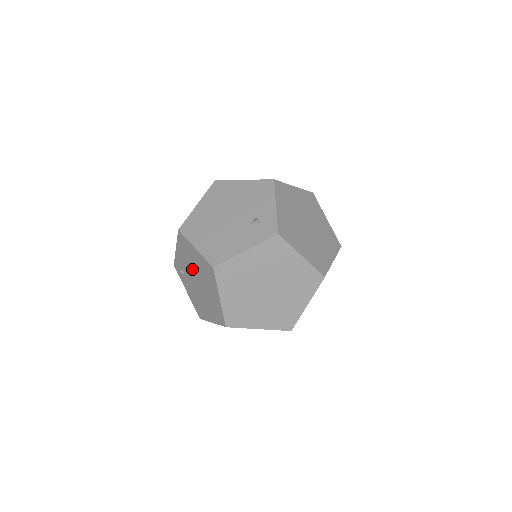
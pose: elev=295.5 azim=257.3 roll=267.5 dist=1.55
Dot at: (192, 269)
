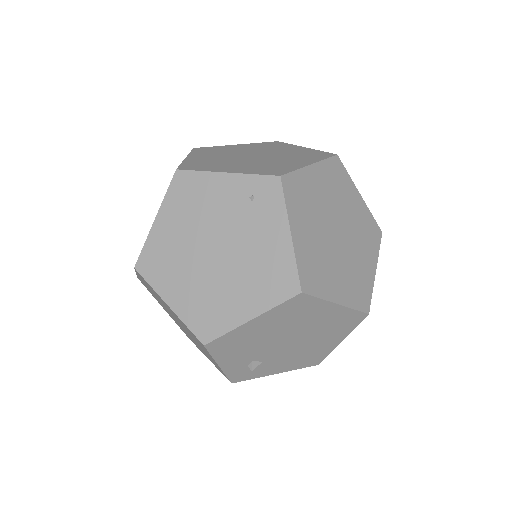
Dot at: occluded
